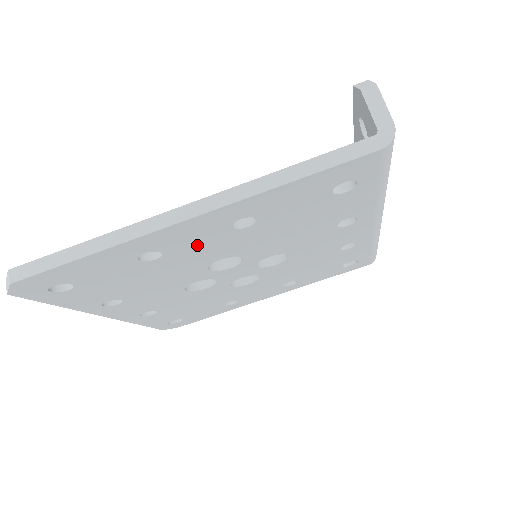
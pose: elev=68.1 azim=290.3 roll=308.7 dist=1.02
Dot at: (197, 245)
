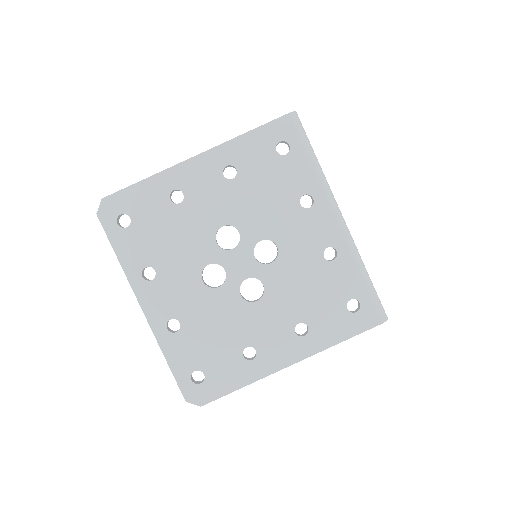
Dot at: (204, 193)
